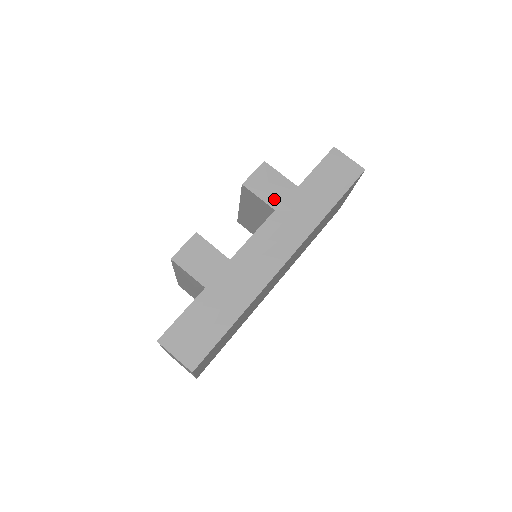
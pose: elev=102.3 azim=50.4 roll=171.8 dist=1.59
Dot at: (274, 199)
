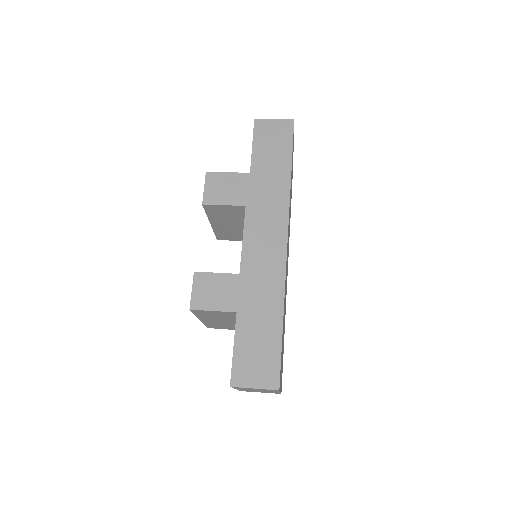
Dot at: (238, 197)
